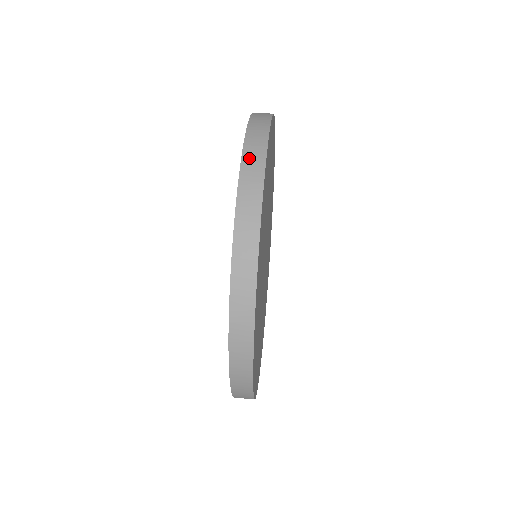
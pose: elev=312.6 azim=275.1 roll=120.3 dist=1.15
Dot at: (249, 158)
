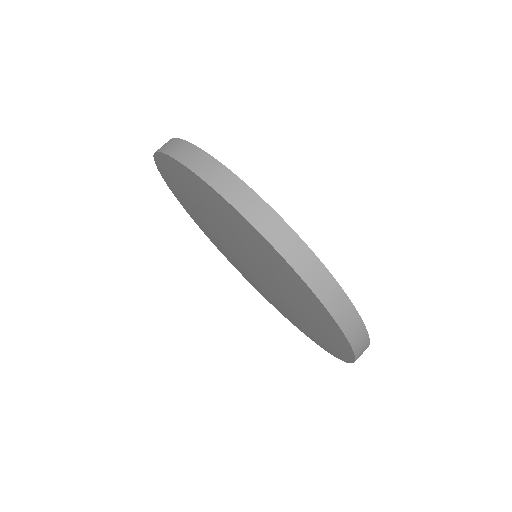
Dot at: (191, 162)
